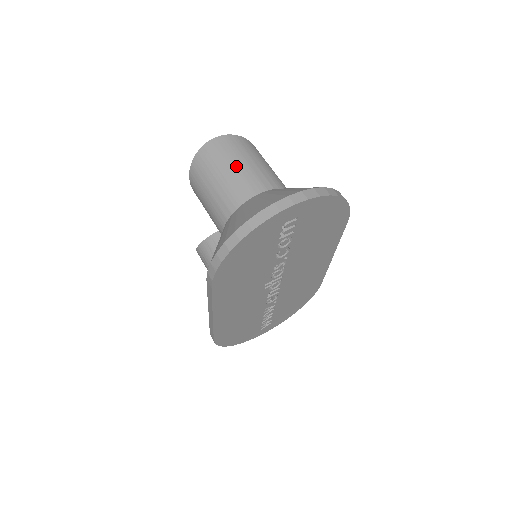
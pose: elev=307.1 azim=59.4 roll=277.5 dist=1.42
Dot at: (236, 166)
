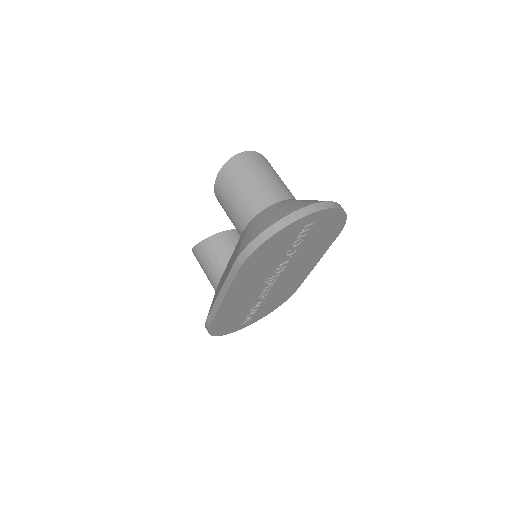
Dot at: (262, 177)
